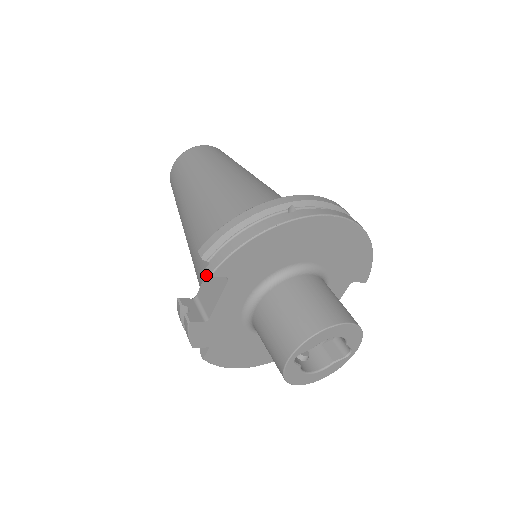
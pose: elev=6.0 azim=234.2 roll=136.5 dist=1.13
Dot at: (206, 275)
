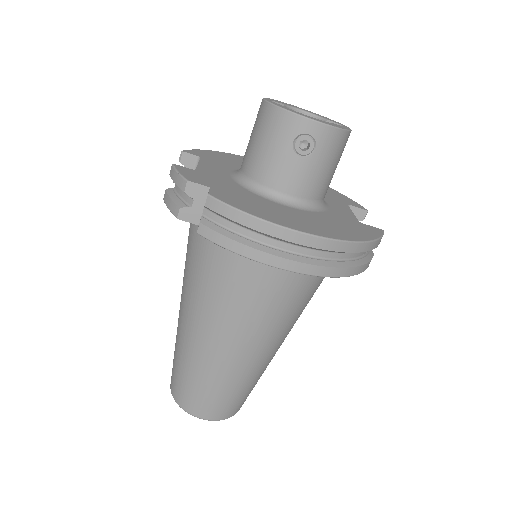
Dot at: occluded
